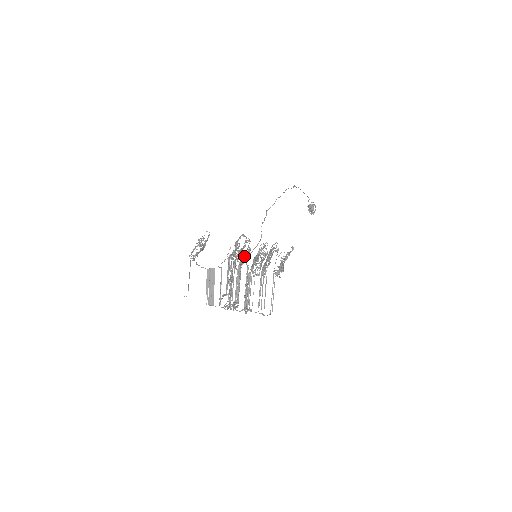
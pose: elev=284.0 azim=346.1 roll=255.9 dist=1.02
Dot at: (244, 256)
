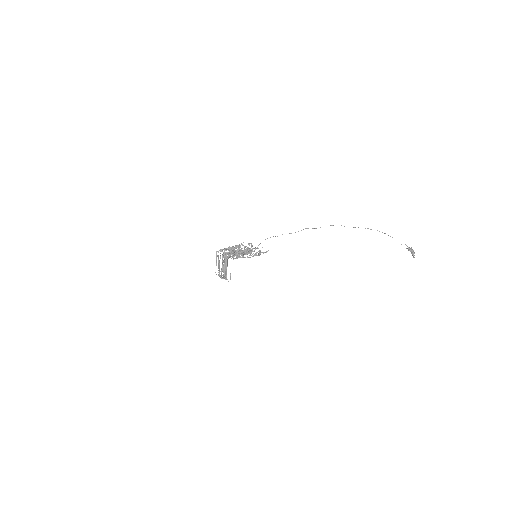
Dot at: occluded
